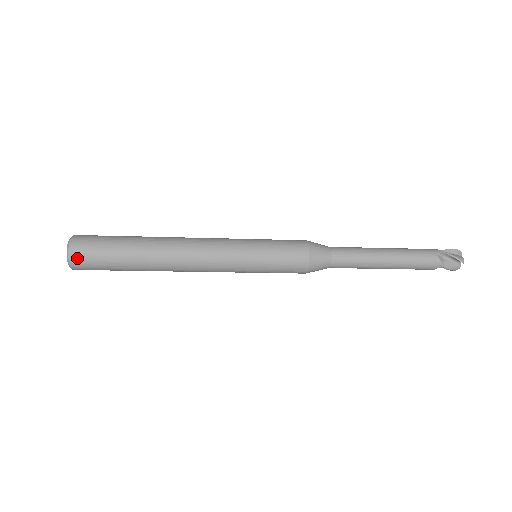
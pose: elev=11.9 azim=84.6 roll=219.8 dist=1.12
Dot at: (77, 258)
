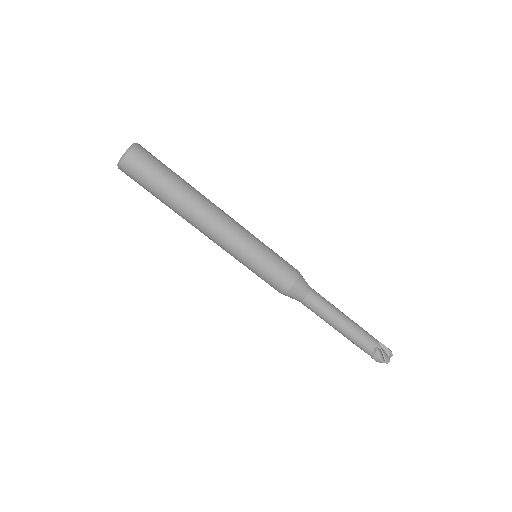
Dot at: (141, 149)
